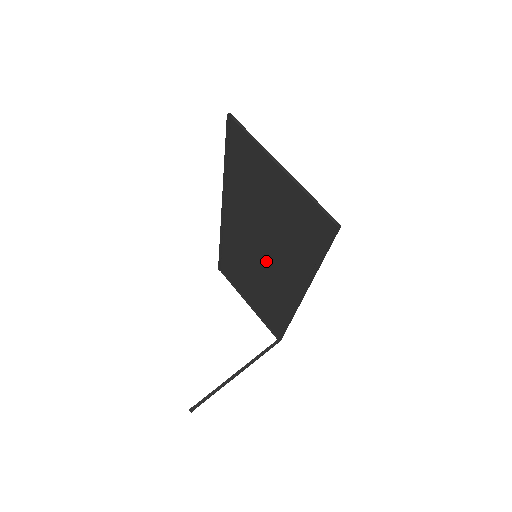
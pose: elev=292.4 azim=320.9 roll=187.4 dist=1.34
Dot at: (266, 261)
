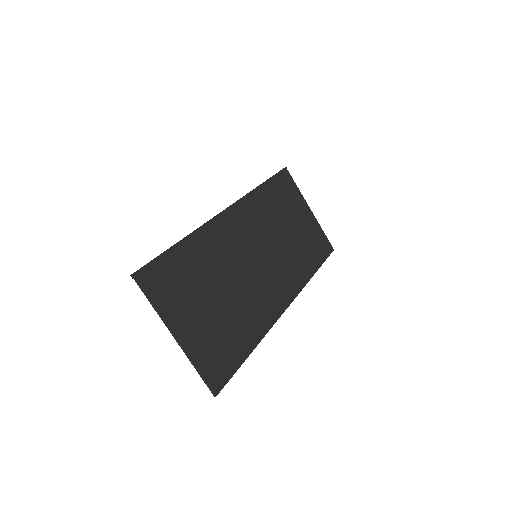
Dot at: (261, 267)
